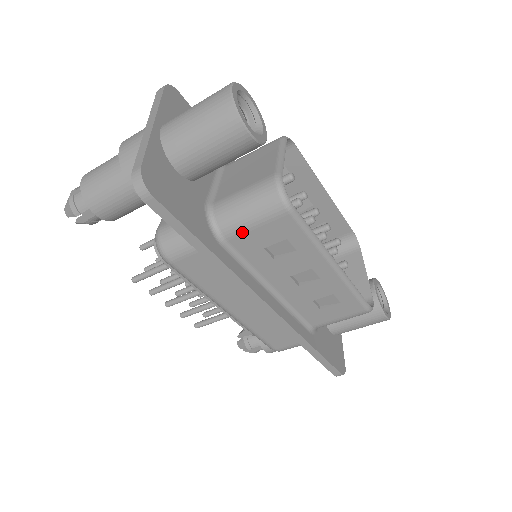
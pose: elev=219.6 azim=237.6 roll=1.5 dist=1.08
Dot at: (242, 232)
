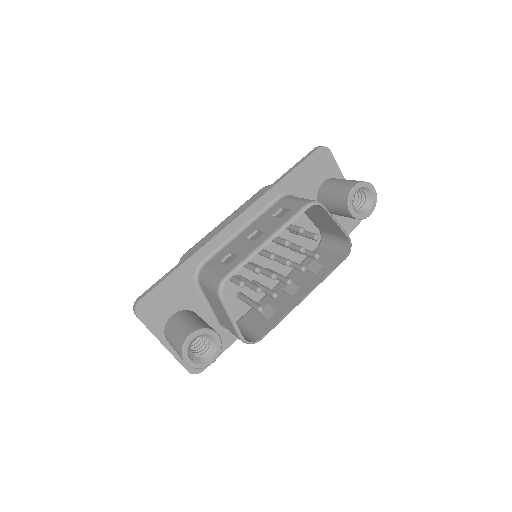
Dot at: occluded
